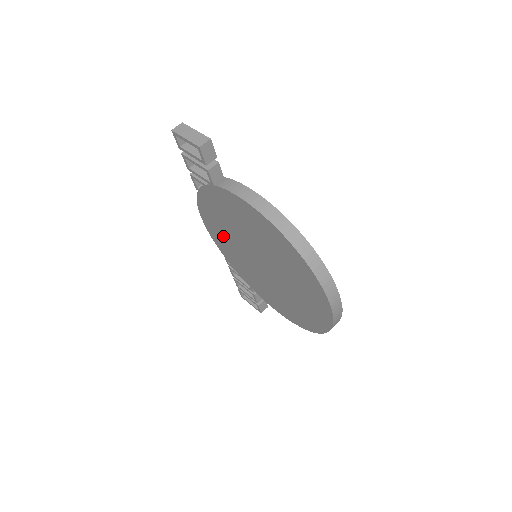
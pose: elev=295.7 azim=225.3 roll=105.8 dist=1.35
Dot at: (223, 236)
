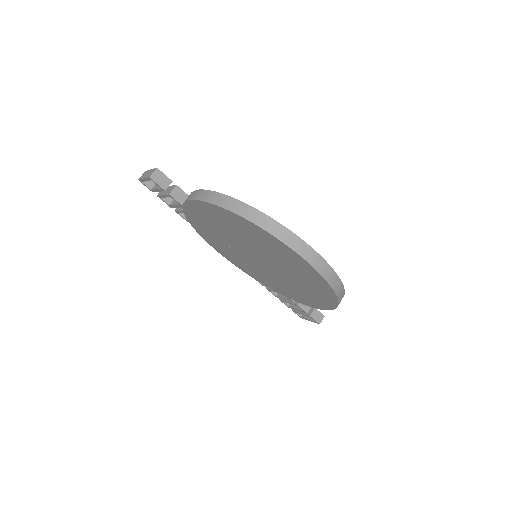
Dot at: (232, 255)
